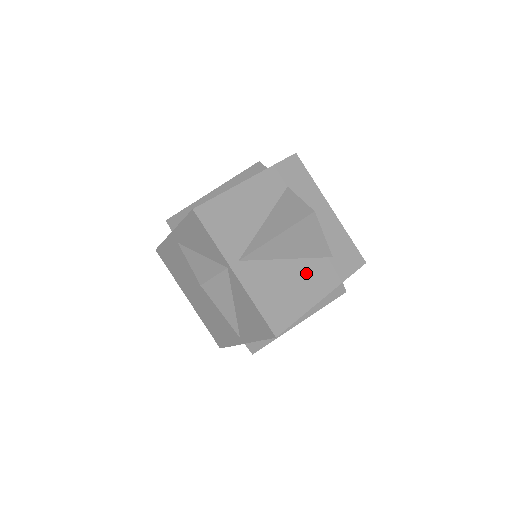
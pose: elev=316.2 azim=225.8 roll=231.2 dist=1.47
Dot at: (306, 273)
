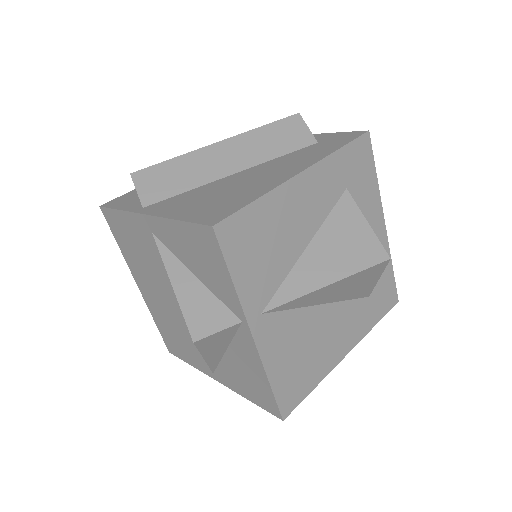
Dot at: (336, 323)
